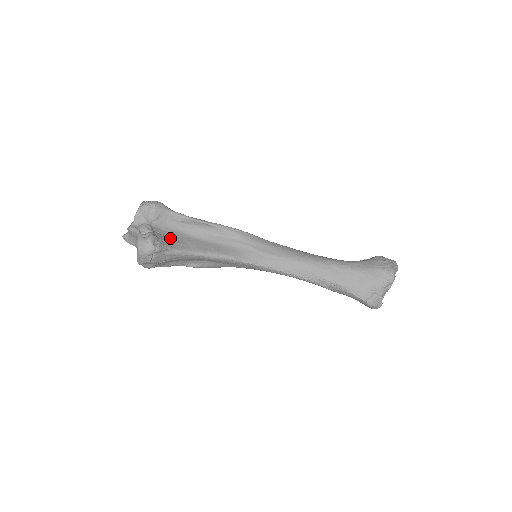
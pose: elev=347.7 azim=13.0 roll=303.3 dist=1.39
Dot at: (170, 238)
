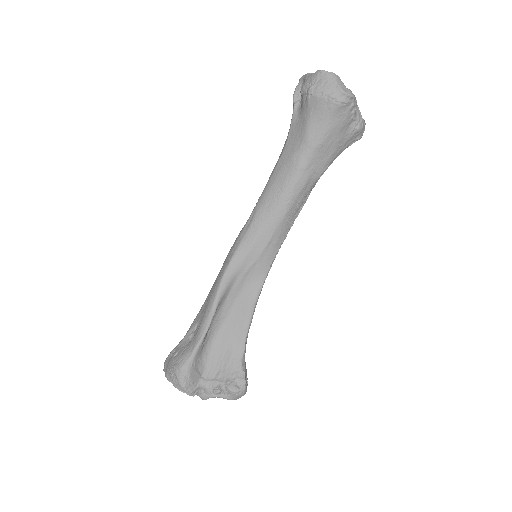
Dot at: (224, 360)
